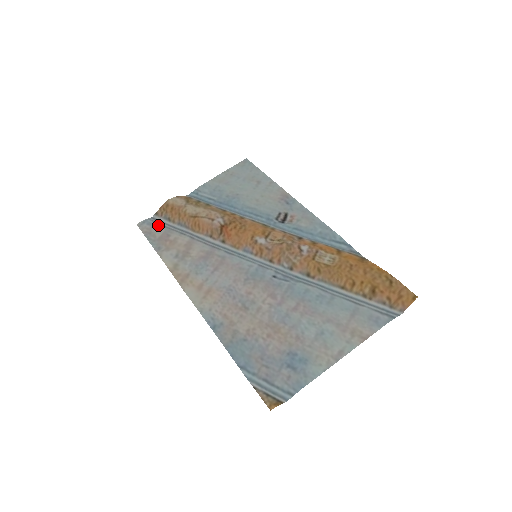
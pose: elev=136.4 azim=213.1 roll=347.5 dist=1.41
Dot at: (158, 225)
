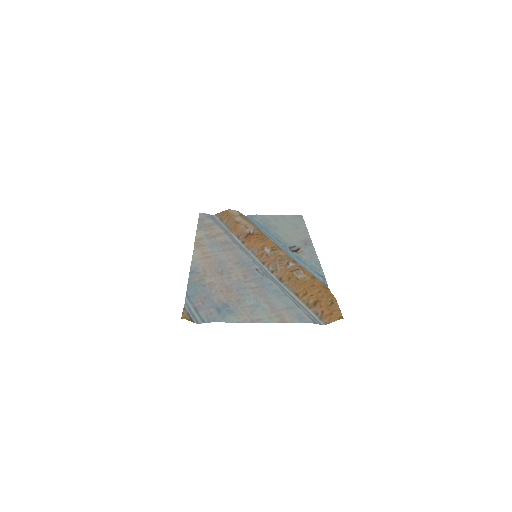
Dot at: (212, 219)
